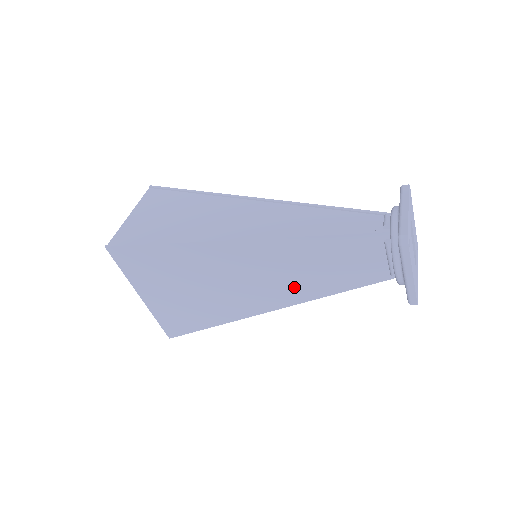
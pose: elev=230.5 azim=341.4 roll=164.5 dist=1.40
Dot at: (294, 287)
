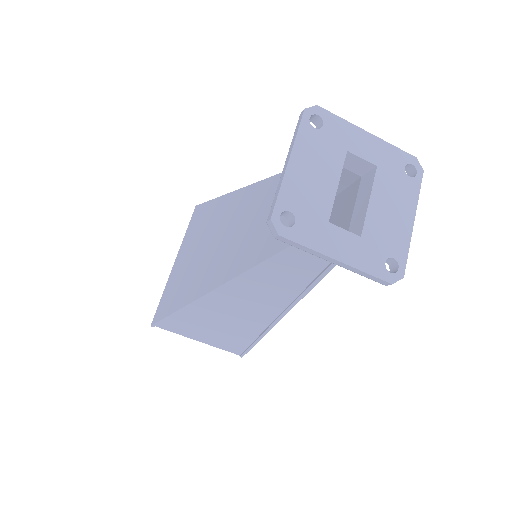
Dot at: (235, 254)
